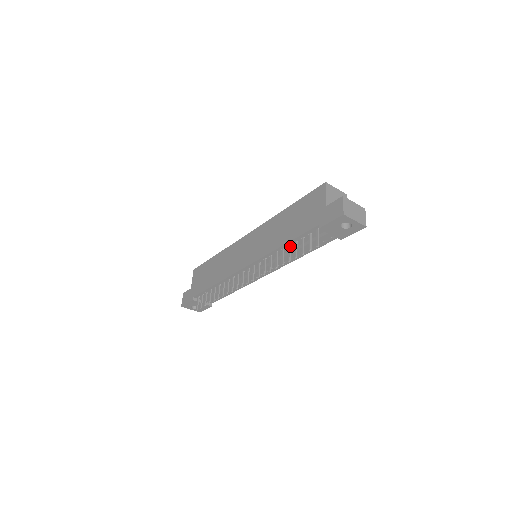
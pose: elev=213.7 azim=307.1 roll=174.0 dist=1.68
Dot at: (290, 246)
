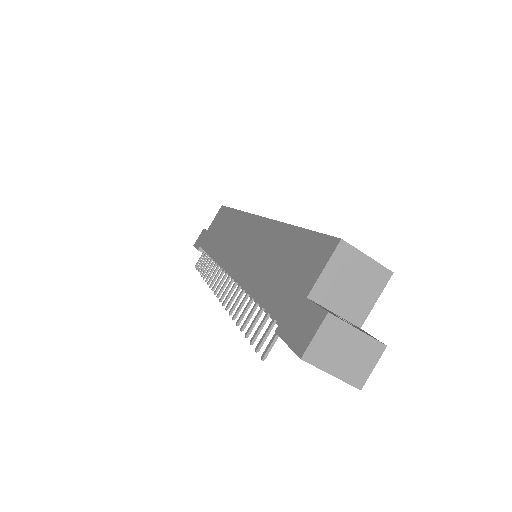
Dot at: occluded
